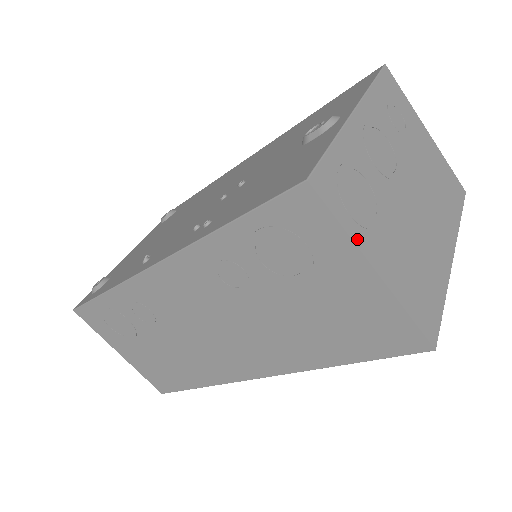
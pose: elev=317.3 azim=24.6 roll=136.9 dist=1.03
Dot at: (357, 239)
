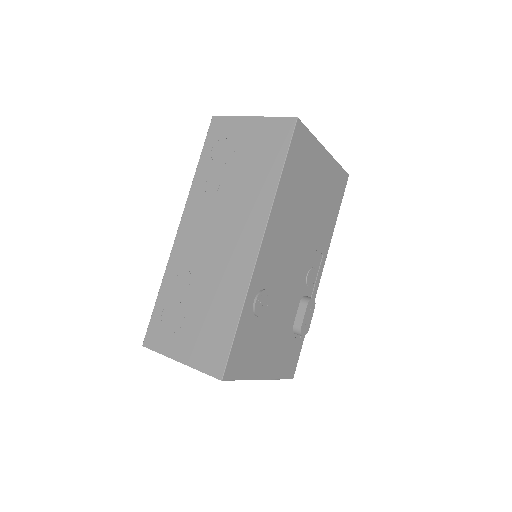
Dot at: (241, 118)
